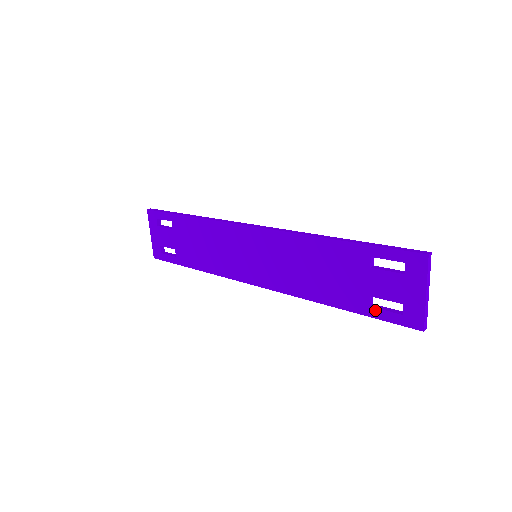
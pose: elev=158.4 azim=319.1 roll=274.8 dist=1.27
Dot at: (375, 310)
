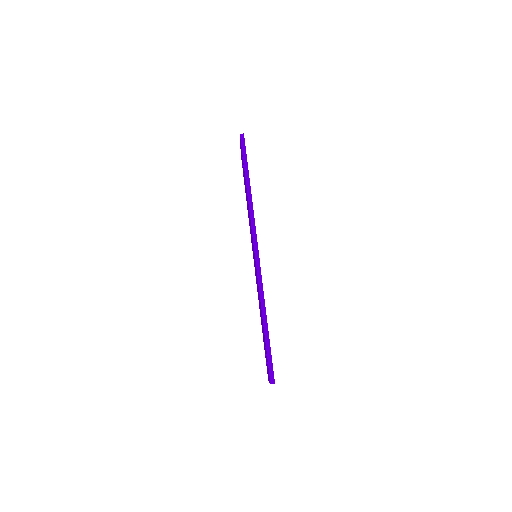
Dot at: occluded
